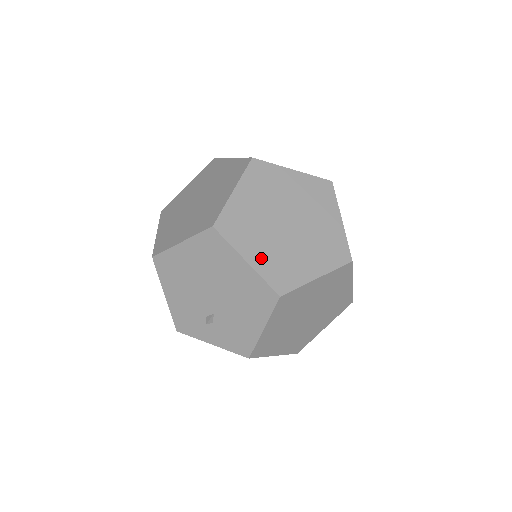
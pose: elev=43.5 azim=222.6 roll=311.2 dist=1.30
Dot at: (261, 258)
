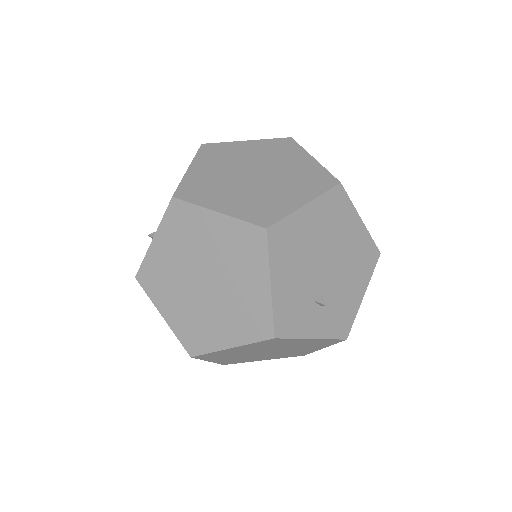
Dot at: occluded
